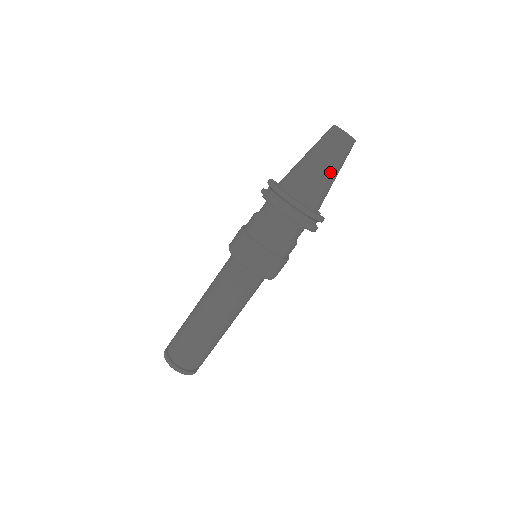
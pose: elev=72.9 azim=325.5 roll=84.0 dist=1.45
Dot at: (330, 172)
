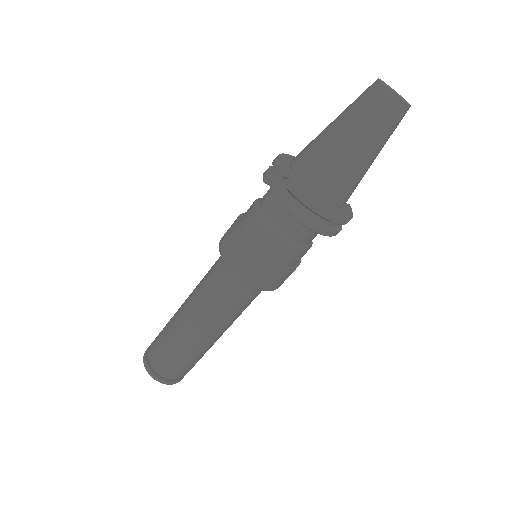
Dot at: (373, 159)
